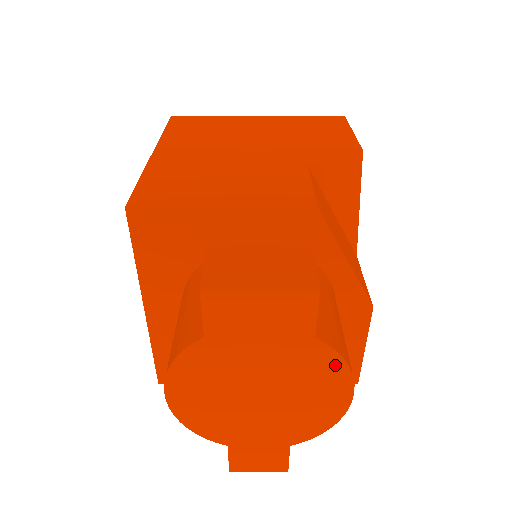
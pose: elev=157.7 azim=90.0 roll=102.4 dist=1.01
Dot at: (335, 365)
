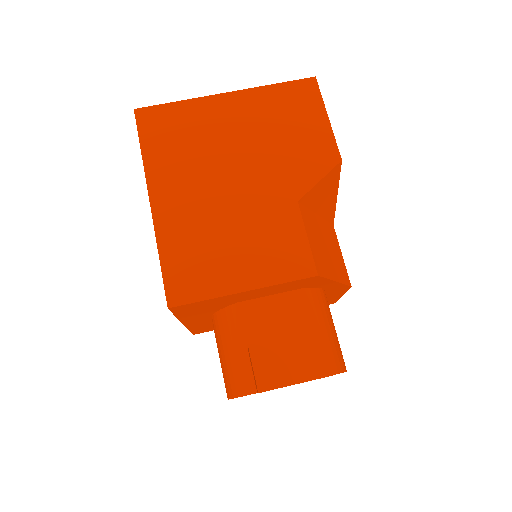
Dot at: occluded
